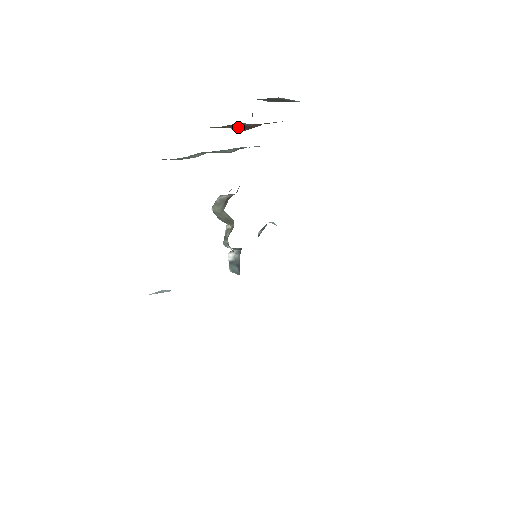
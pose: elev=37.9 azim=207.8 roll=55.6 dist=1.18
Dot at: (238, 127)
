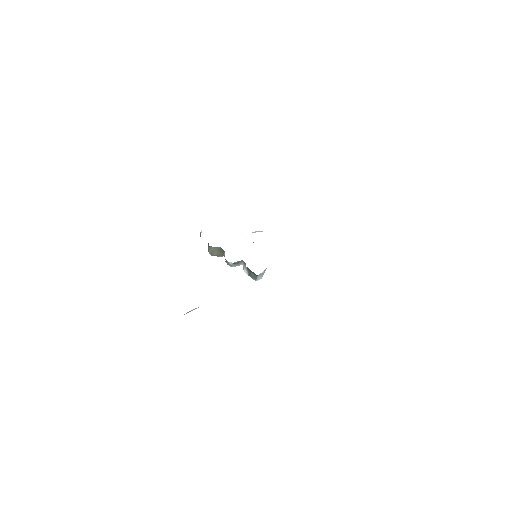
Dot at: occluded
